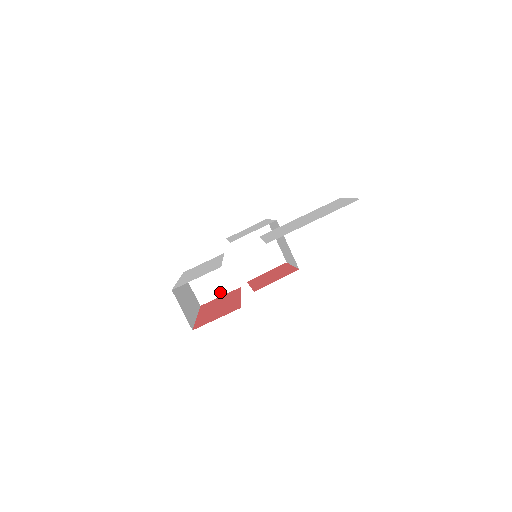
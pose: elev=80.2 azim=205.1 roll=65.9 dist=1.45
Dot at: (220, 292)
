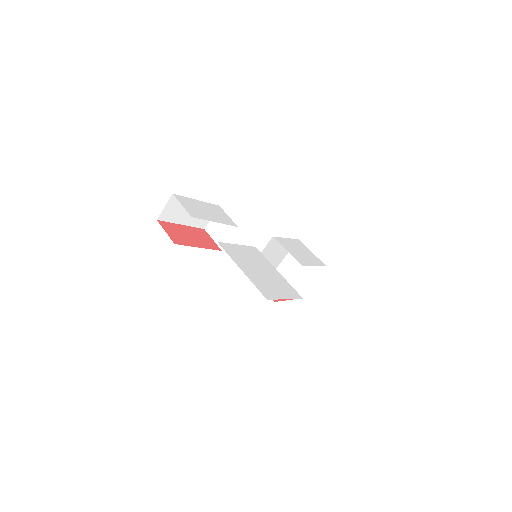
Dot at: (215, 238)
